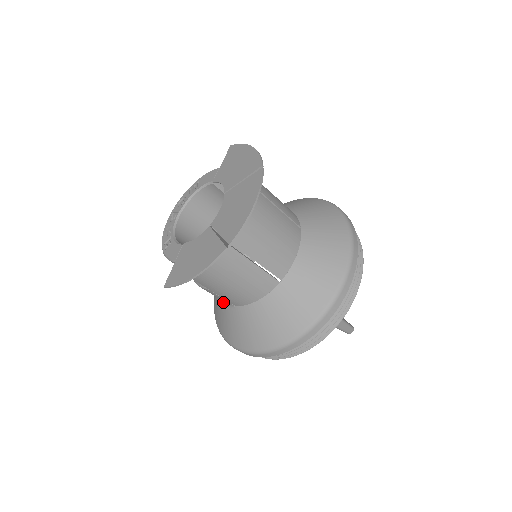
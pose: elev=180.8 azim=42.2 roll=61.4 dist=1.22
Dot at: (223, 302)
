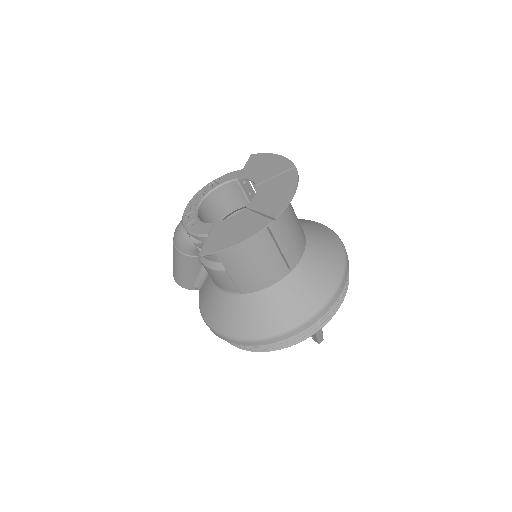
Dot at: (226, 292)
